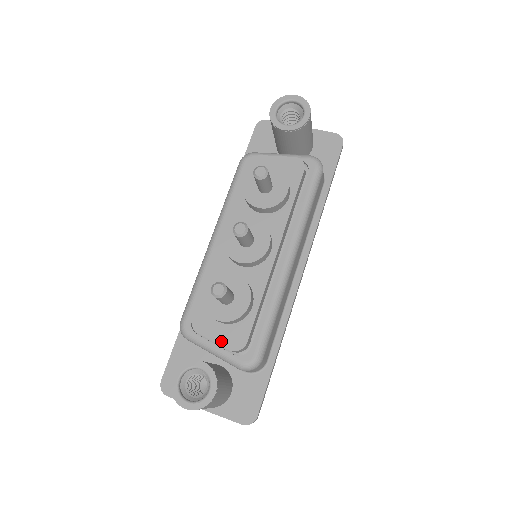
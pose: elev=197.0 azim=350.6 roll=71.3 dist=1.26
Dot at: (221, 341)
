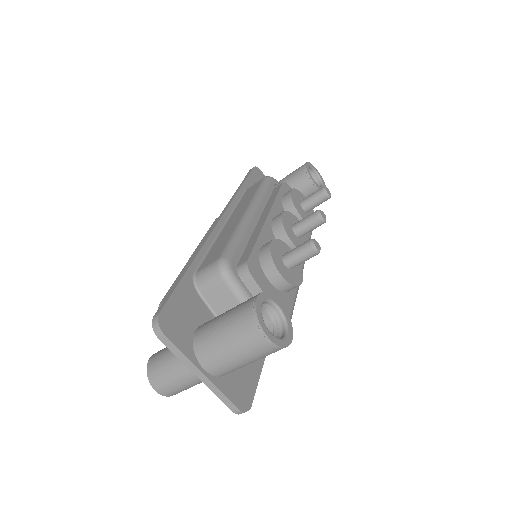
Dot at: occluded
